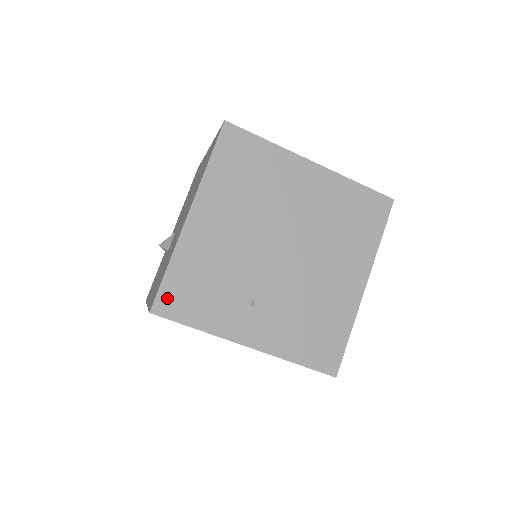
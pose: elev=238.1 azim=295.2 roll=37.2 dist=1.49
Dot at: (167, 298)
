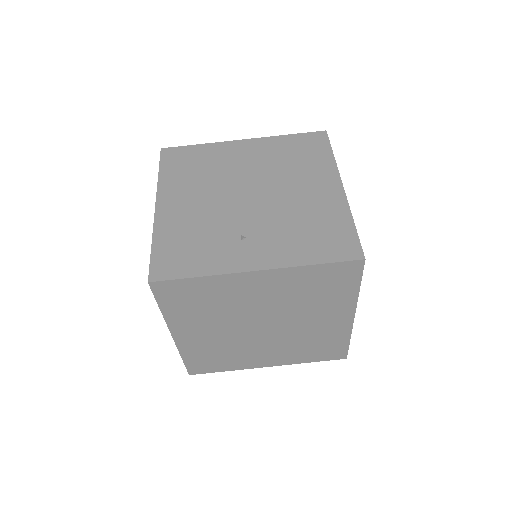
Dot at: (160, 266)
